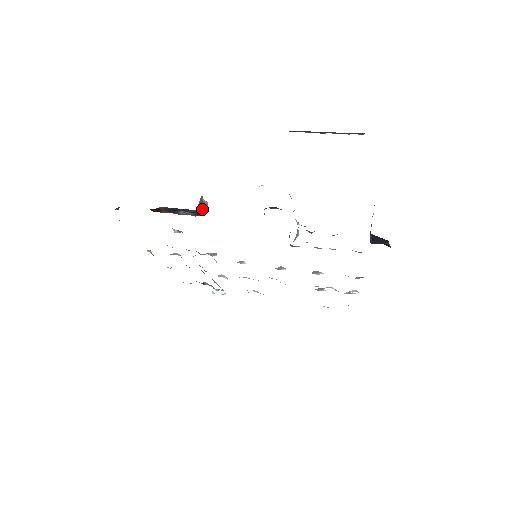
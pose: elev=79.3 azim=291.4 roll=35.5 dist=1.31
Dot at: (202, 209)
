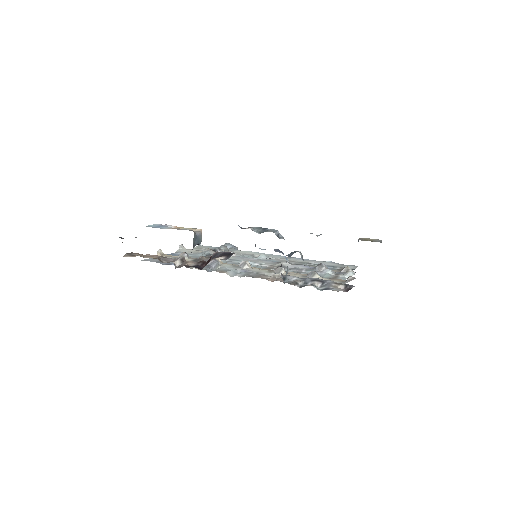
Dot at: (197, 243)
